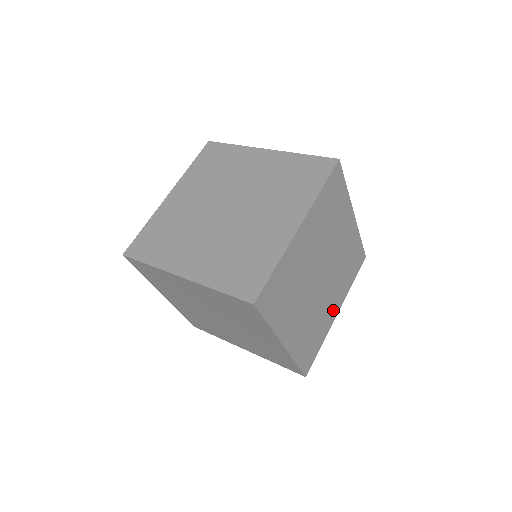
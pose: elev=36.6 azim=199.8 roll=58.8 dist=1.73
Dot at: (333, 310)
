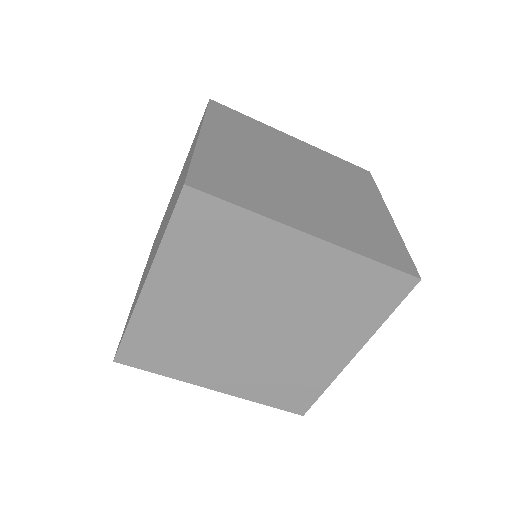
Dot at: (334, 353)
